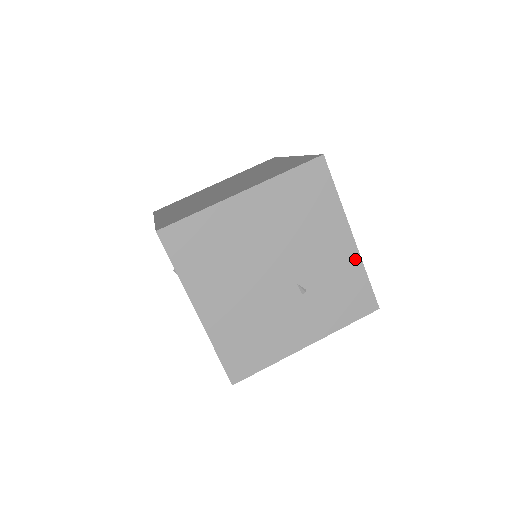
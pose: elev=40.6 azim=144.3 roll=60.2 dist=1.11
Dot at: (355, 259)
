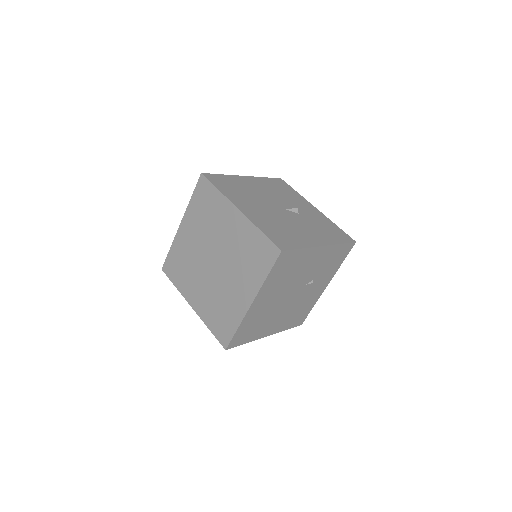
Dot at: (330, 248)
